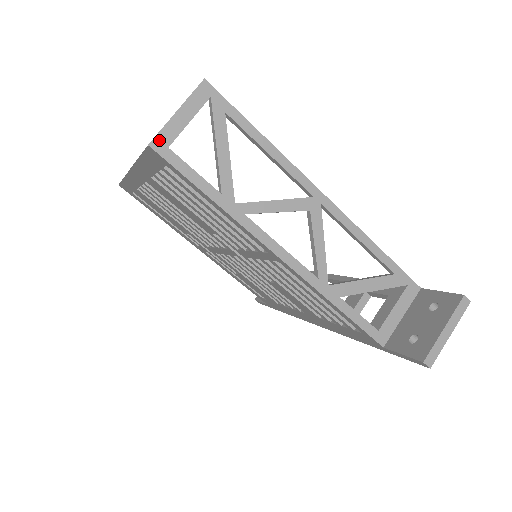
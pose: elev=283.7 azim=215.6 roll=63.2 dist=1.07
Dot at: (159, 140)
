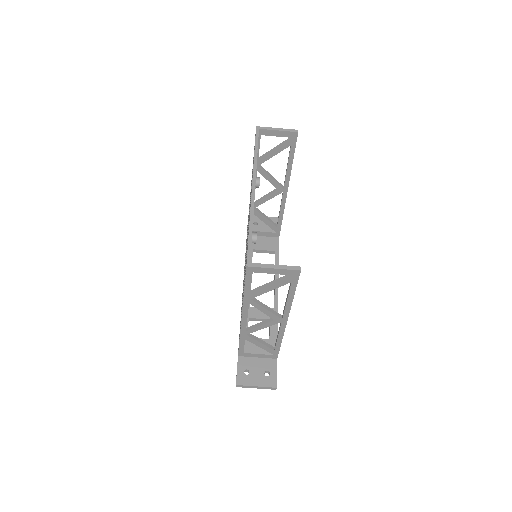
Dot at: (253, 268)
